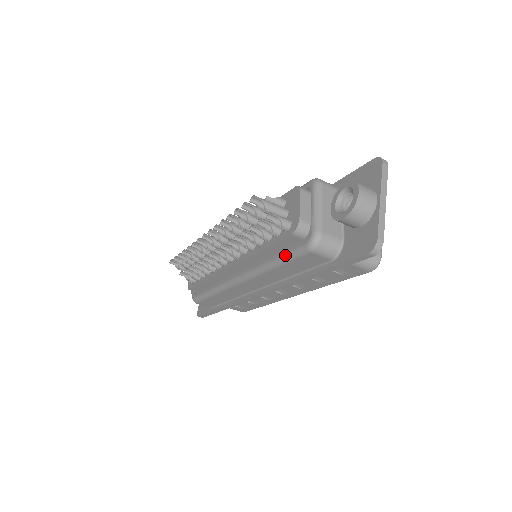
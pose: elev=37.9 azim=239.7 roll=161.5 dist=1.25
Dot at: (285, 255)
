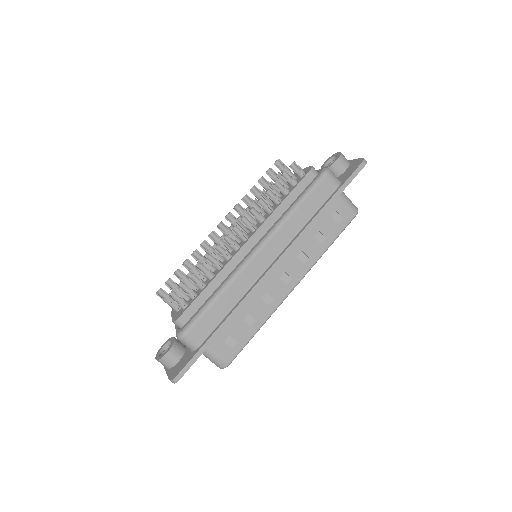
Dot at: (306, 190)
